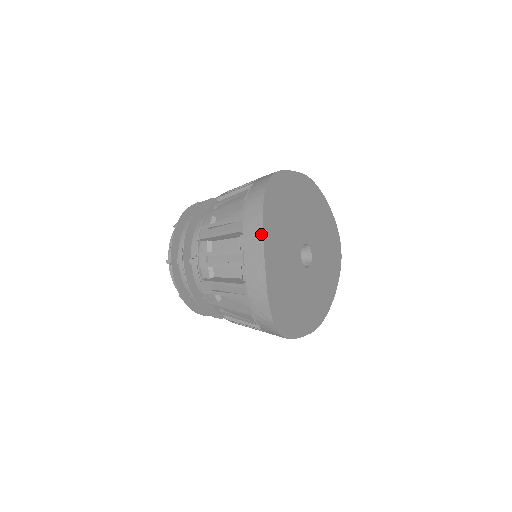
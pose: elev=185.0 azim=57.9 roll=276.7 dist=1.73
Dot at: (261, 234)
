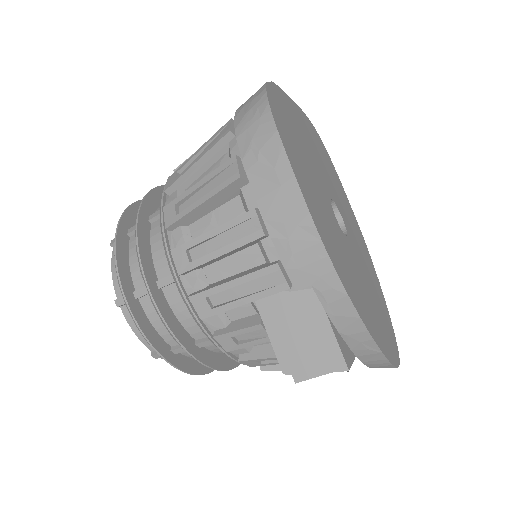
Dot at: occluded
